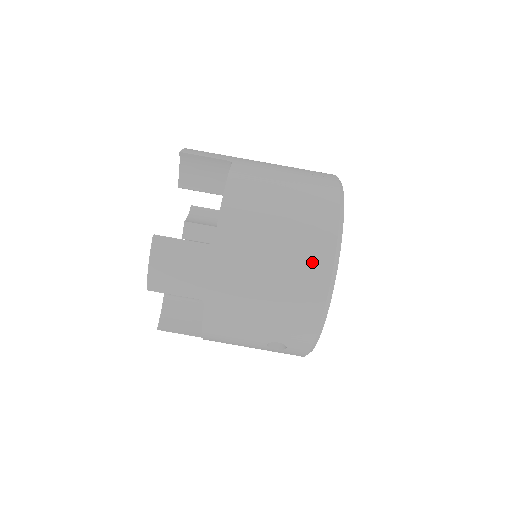
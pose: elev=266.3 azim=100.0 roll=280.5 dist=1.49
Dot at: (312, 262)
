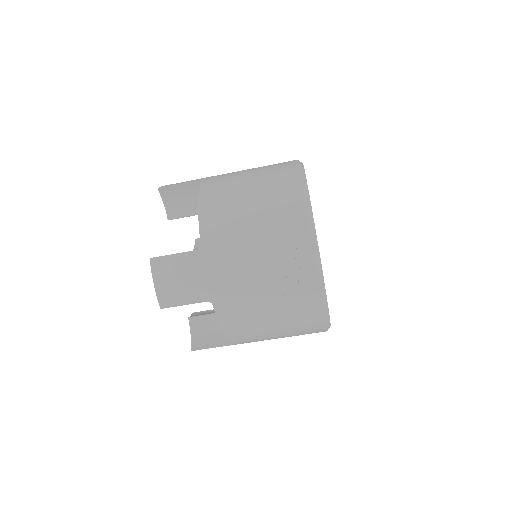
Dot at: occluded
